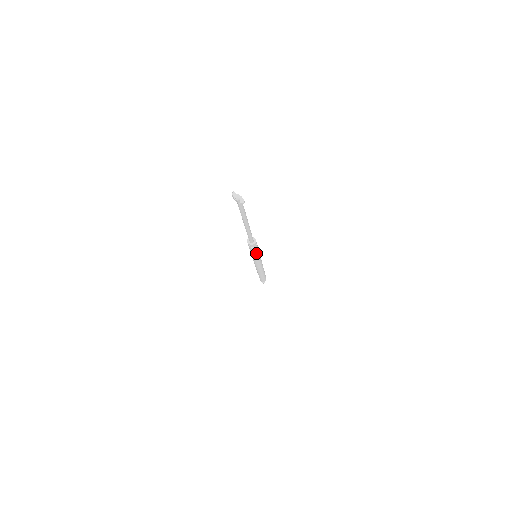
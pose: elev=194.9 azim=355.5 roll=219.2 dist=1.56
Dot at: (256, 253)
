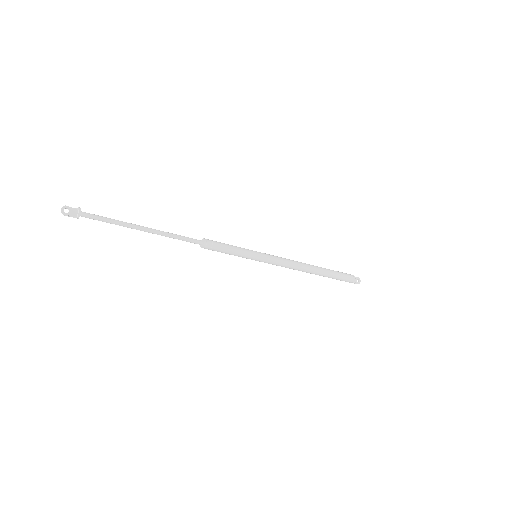
Dot at: occluded
